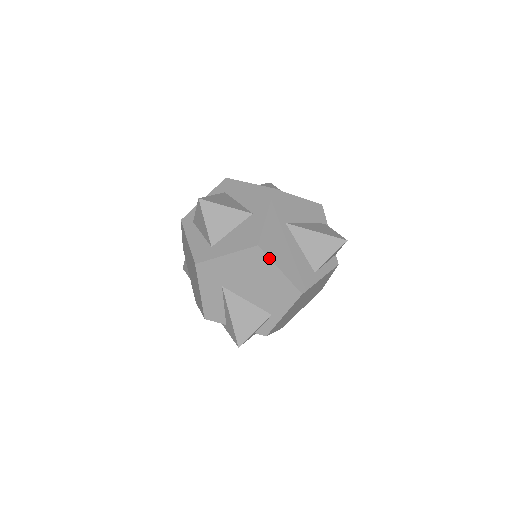
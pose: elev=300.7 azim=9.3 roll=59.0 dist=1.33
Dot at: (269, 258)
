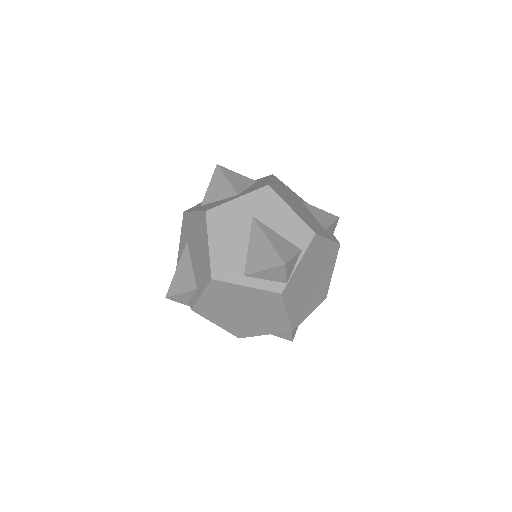
Dot at: (207, 228)
